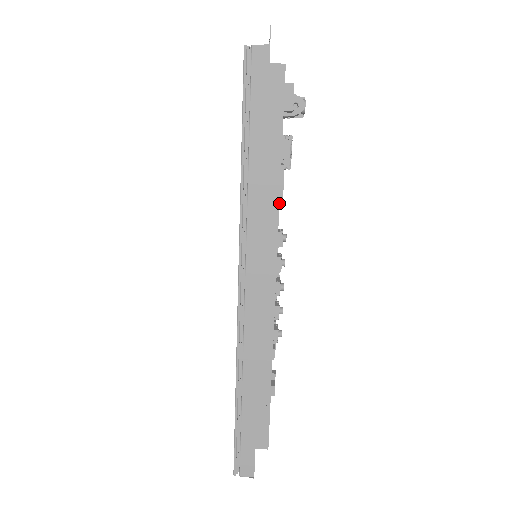
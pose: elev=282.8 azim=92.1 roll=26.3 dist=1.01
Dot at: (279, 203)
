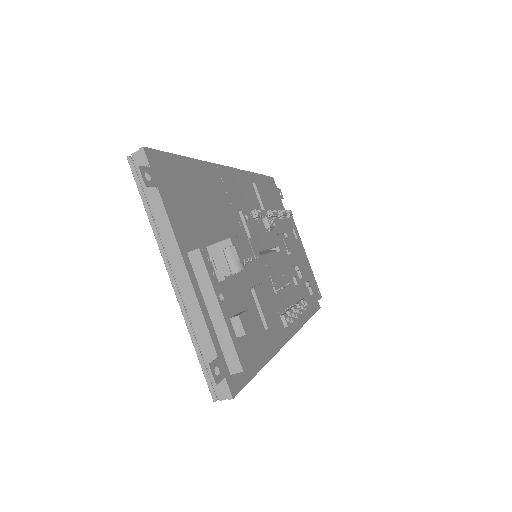
Dot at: occluded
